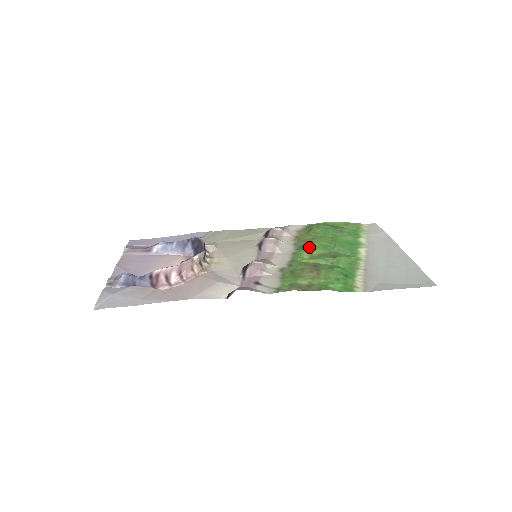
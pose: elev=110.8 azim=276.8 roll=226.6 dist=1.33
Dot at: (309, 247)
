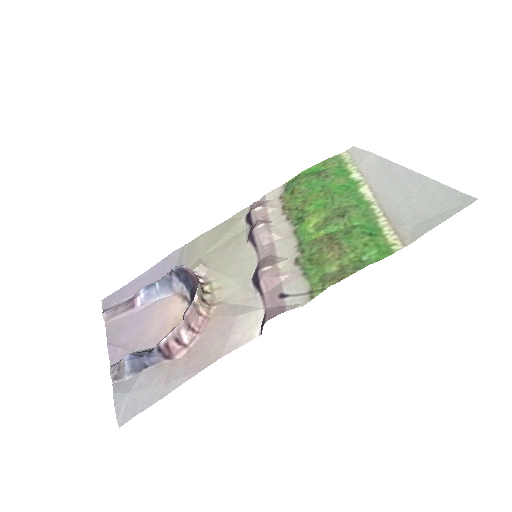
Dot at: (307, 216)
